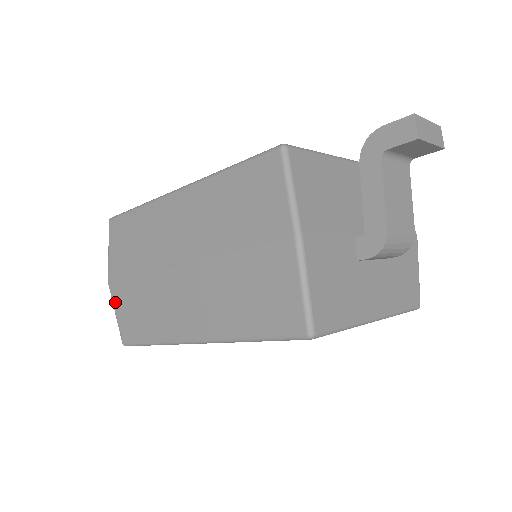
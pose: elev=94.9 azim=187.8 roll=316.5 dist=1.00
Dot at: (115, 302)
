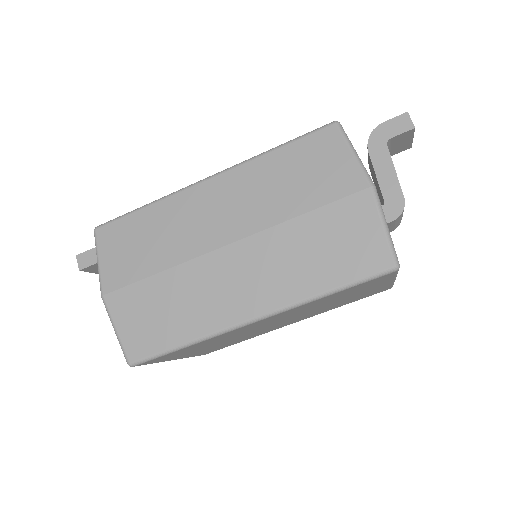
Dot at: (116, 316)
